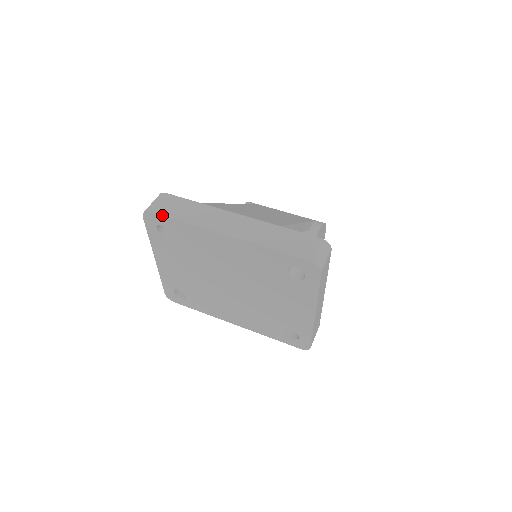
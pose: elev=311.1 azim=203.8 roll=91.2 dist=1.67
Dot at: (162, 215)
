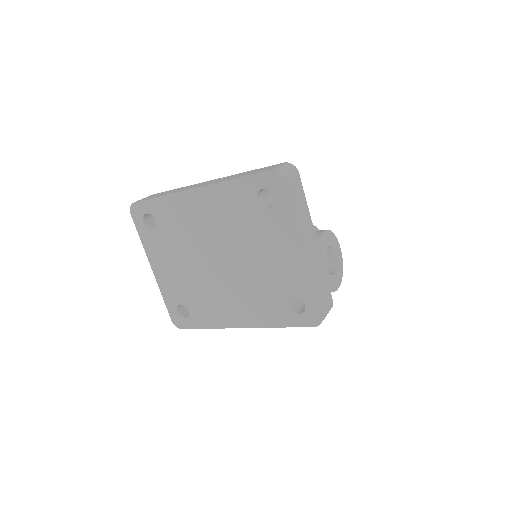
Dot at: (143, 200)
